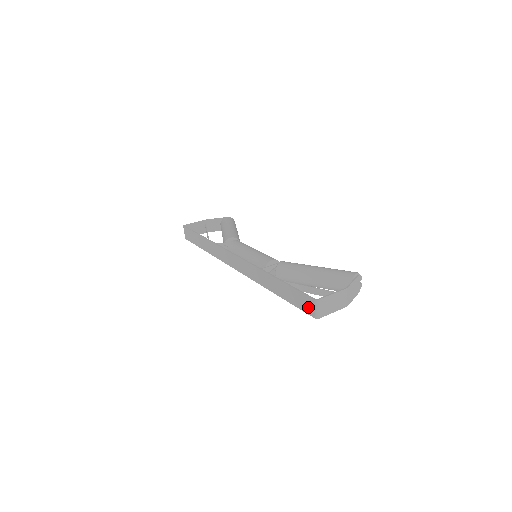
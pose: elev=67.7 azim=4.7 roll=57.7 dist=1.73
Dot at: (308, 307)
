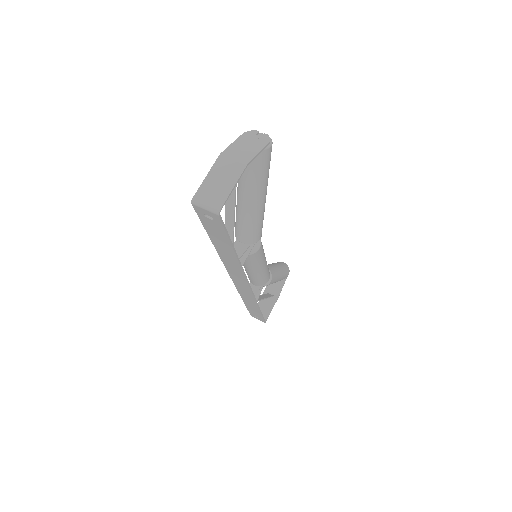
Dot at: (213, 218)
